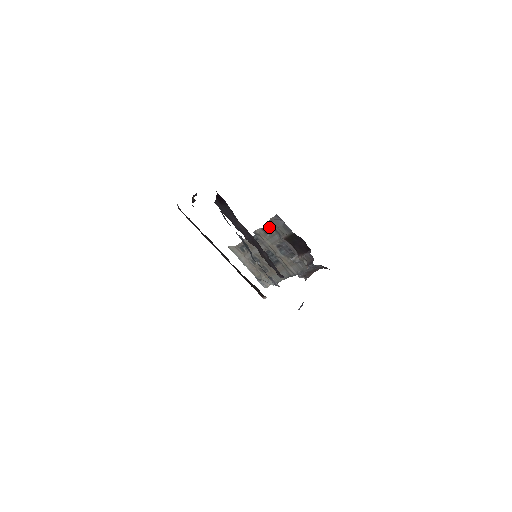
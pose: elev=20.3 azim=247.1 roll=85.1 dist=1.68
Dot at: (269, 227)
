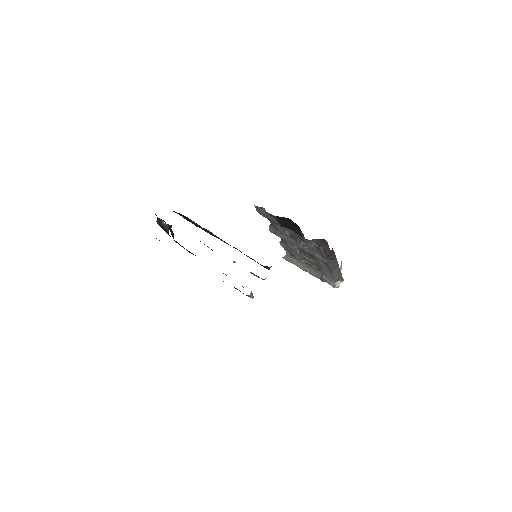
Dot at: occluded
